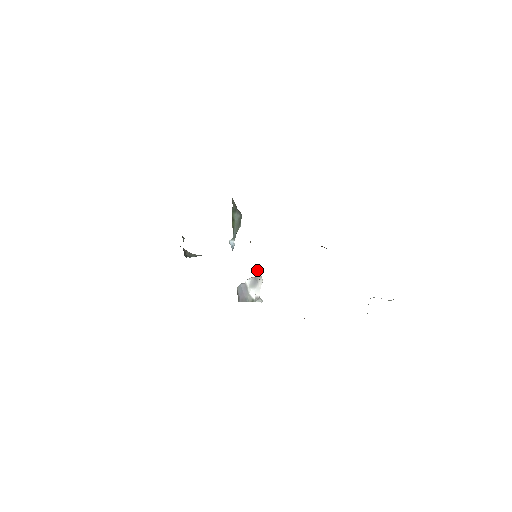
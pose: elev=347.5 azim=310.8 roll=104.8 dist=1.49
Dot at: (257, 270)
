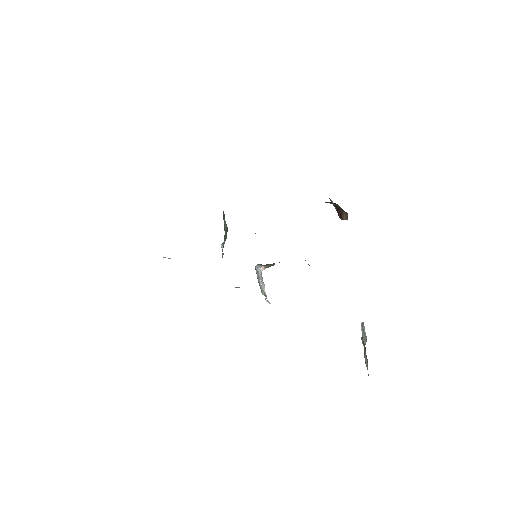
Dot at: occluded
